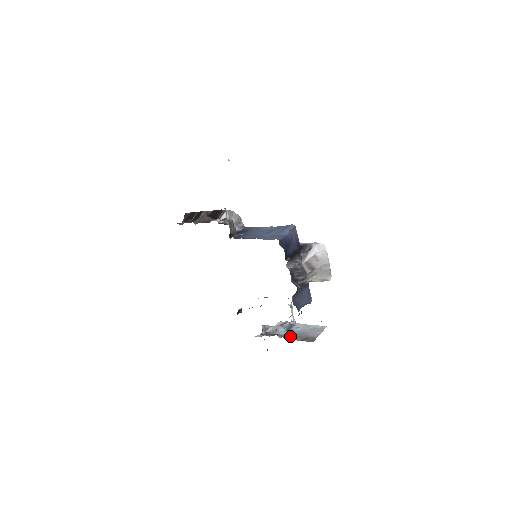
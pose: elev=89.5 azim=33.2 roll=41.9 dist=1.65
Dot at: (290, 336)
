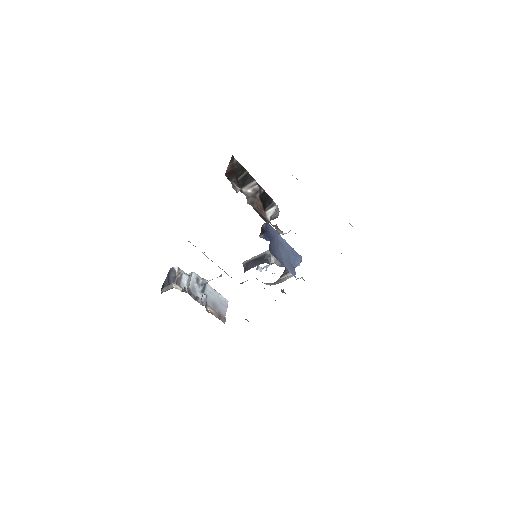
Dot at: (208, 306)
